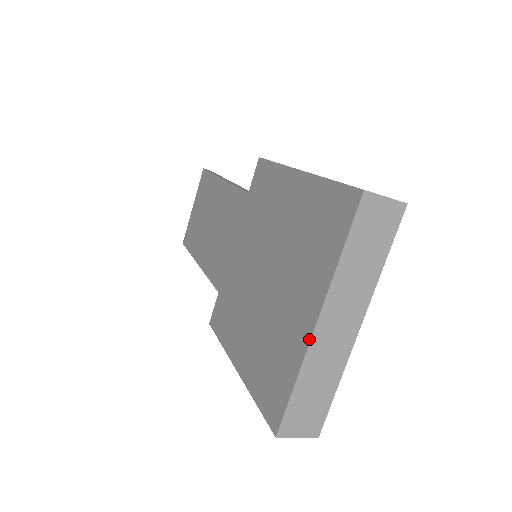
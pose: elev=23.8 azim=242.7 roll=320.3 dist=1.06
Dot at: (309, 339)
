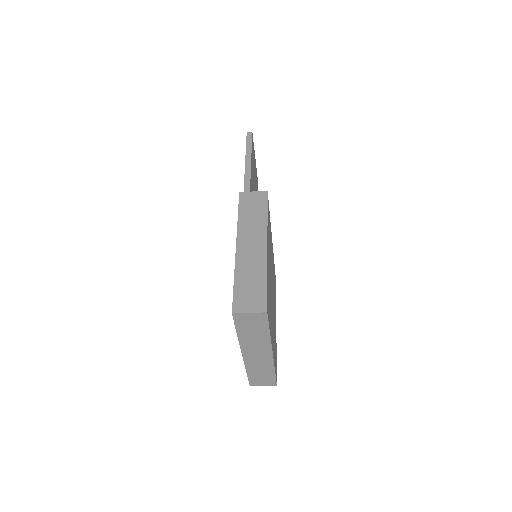
Dot at: (243, 359)
